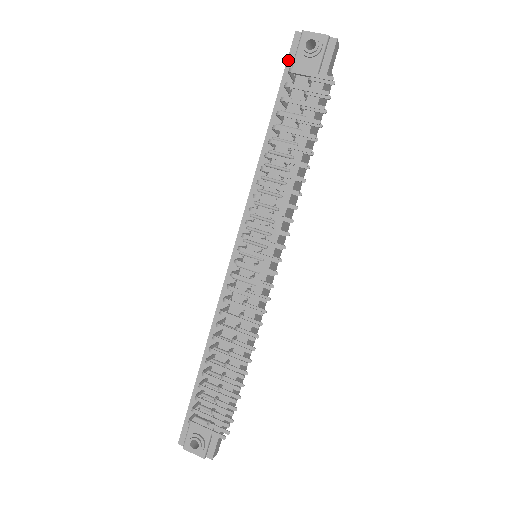
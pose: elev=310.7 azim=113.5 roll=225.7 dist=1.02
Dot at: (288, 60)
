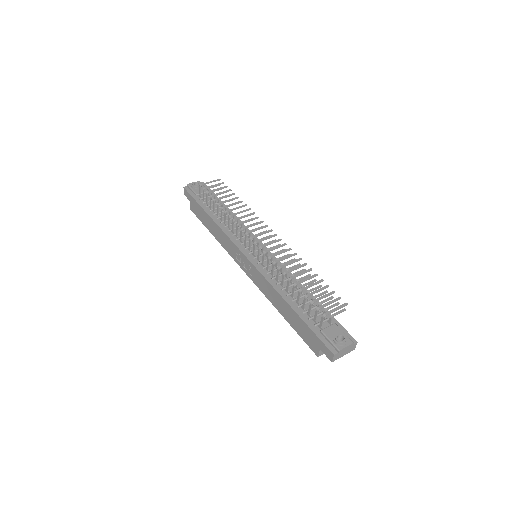
Dot at: (191, 194)
